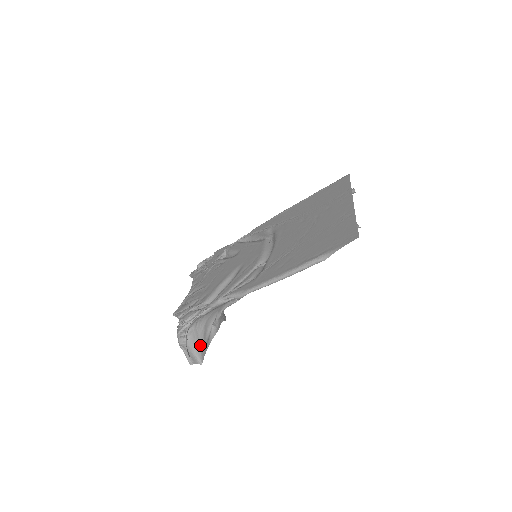
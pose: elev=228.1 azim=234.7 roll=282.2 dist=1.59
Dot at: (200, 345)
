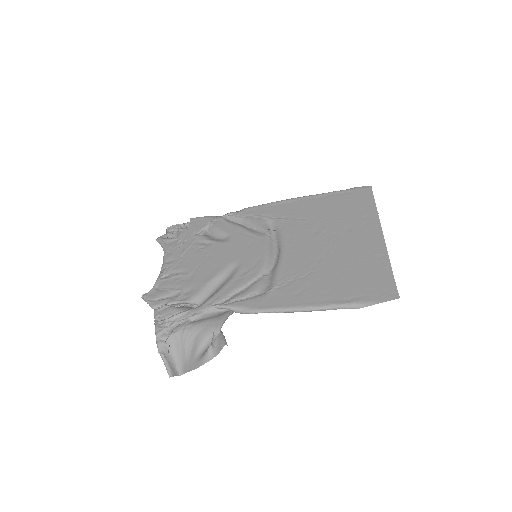
Dot at: (184, 357)
